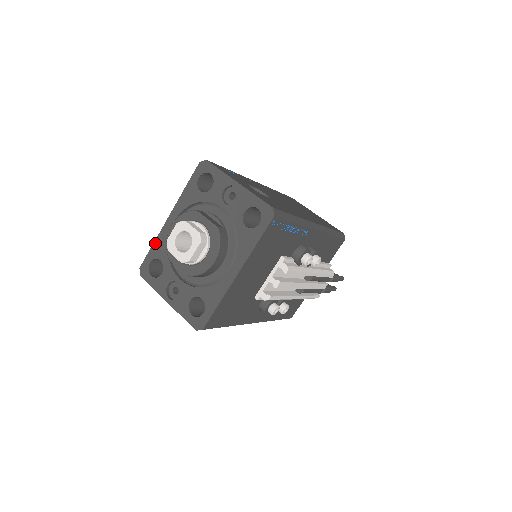
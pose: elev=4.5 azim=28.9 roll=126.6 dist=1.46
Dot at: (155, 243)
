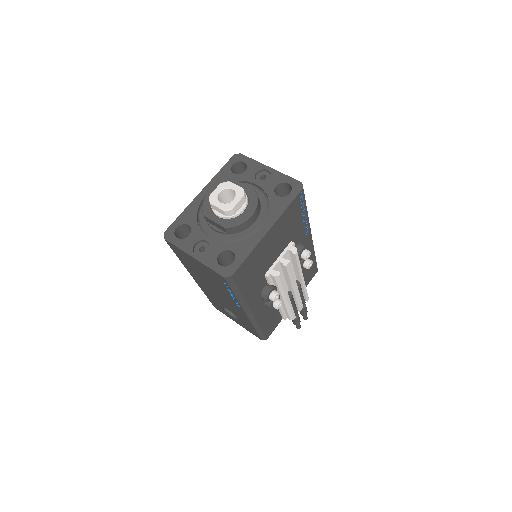
Dot at: (184, 212)
